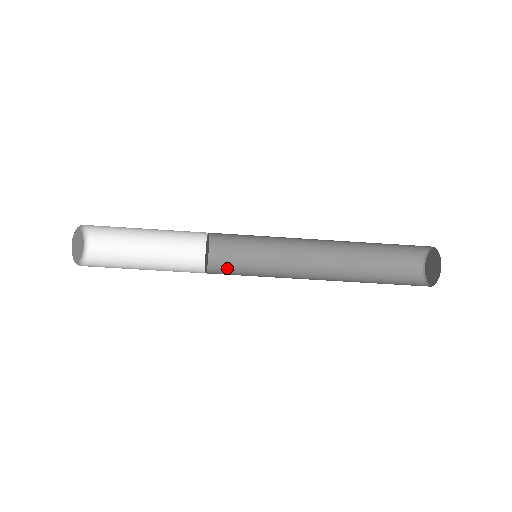
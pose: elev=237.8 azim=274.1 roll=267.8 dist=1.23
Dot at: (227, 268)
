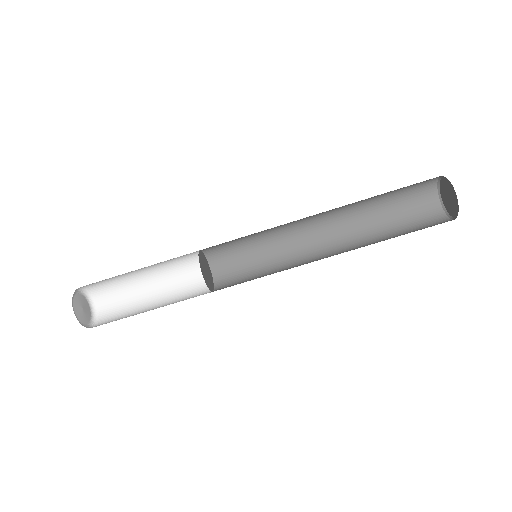
Dot at: (234, 281)
